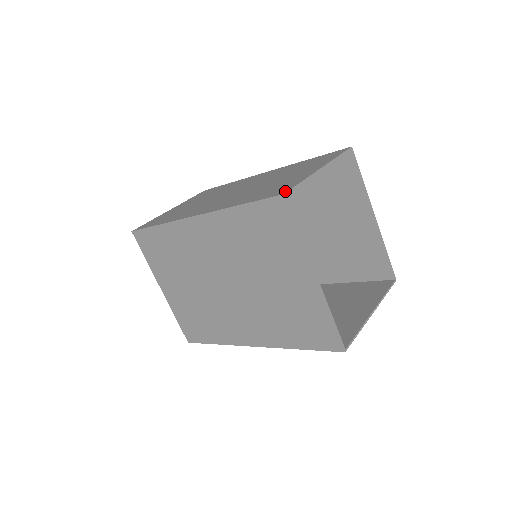
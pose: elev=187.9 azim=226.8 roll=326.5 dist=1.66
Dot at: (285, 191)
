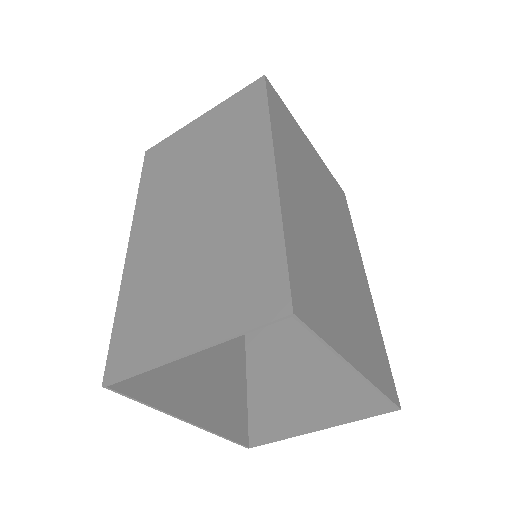
Dot at: (111, 378)
